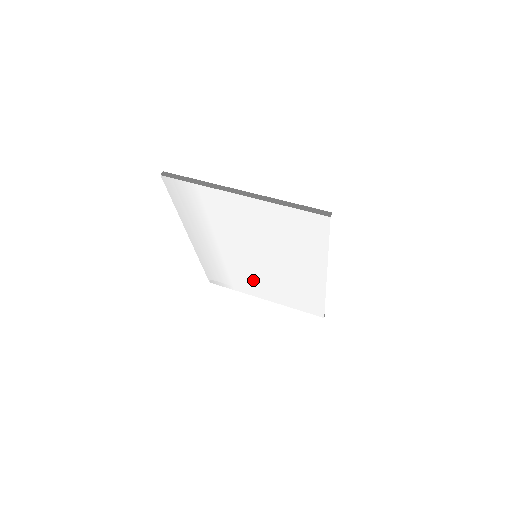
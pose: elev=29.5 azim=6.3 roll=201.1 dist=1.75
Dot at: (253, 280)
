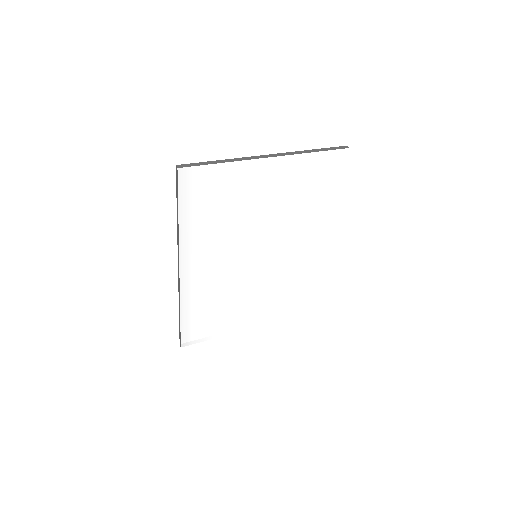
Dot at: (243, 302)
